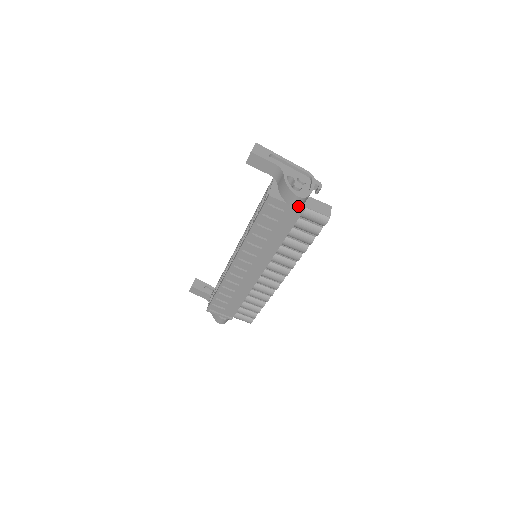
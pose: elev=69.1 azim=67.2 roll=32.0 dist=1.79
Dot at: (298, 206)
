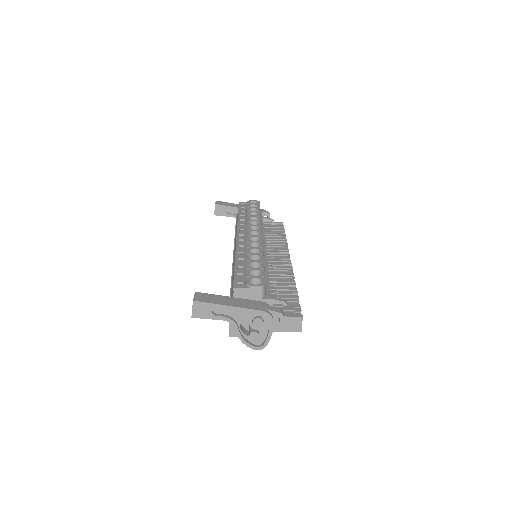
Dot at: occluded
